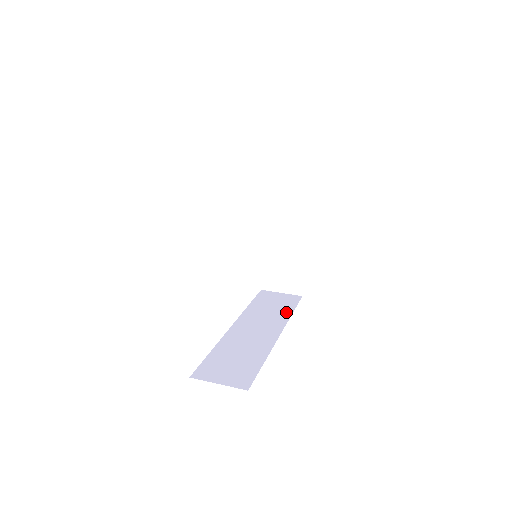
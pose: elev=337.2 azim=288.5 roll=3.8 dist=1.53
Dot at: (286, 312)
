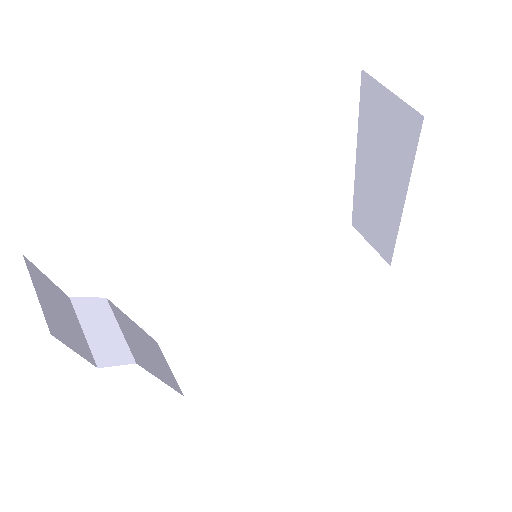
Dot at: (337, 290)
